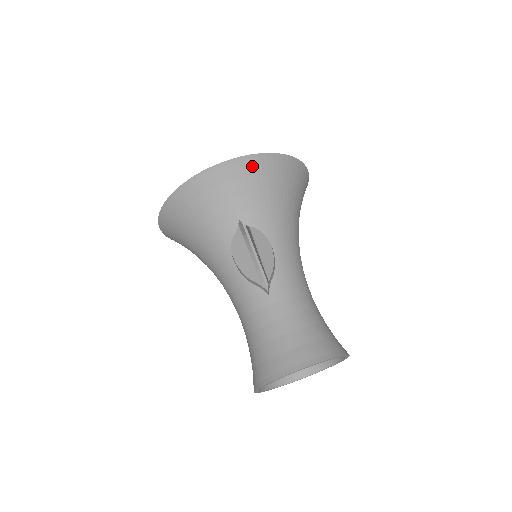
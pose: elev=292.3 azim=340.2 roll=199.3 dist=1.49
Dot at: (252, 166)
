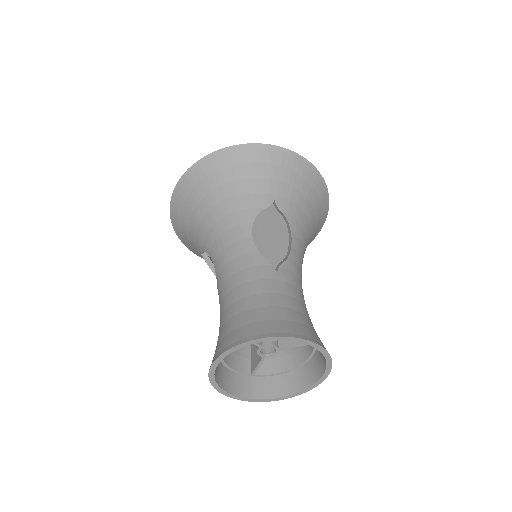
Dot at: (305, 170)
